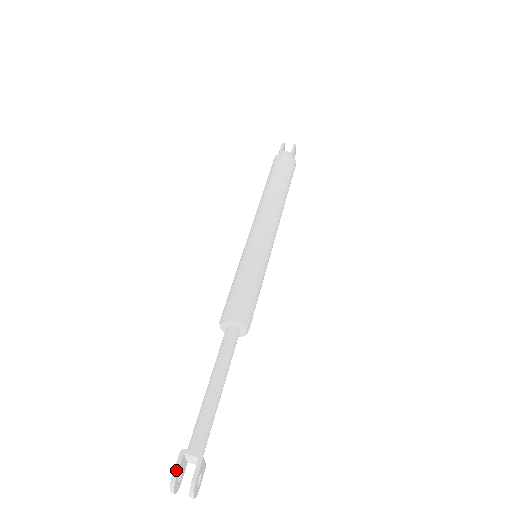
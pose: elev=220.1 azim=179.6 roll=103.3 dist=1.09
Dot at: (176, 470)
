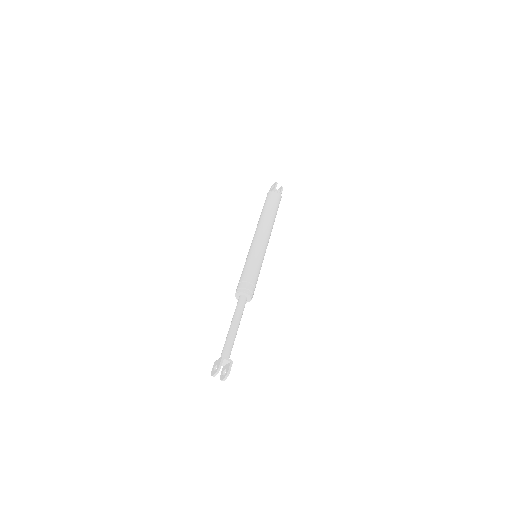
Dot at: (221, 365)
